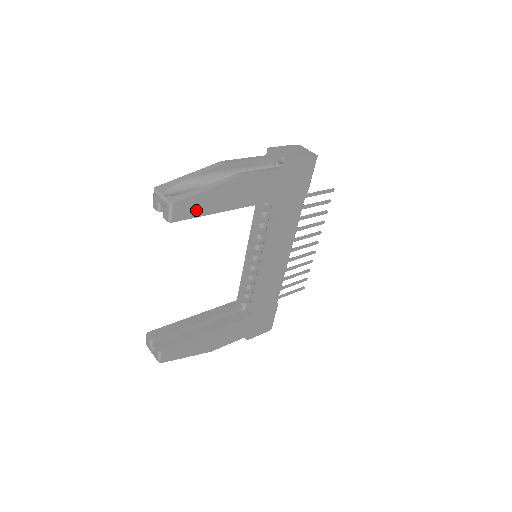
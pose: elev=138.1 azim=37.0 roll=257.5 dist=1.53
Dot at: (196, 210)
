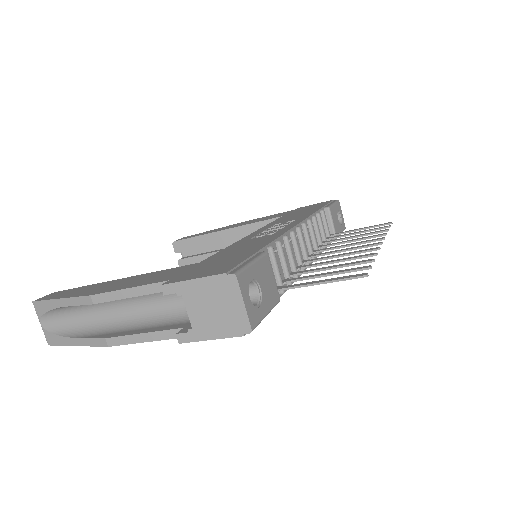
Dot at: occluded
